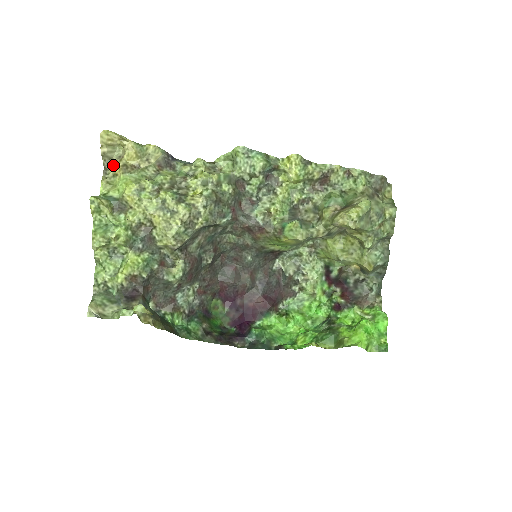
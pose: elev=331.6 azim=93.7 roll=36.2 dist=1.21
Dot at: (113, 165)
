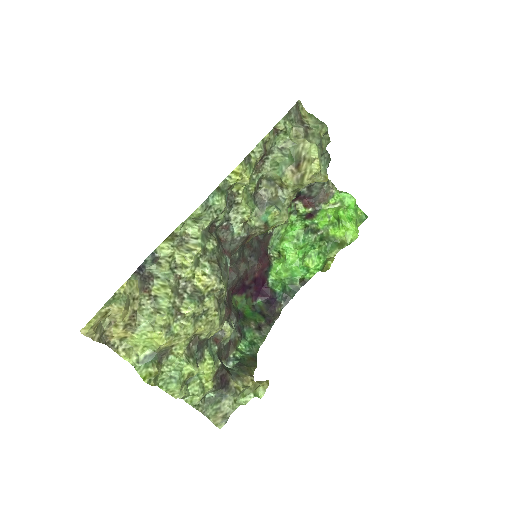
Dot at: (110, 334)
